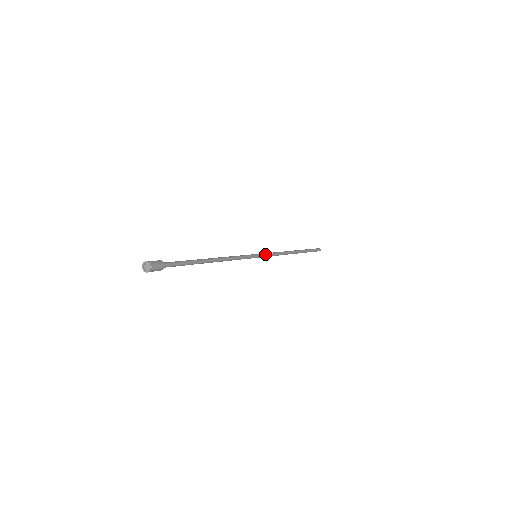
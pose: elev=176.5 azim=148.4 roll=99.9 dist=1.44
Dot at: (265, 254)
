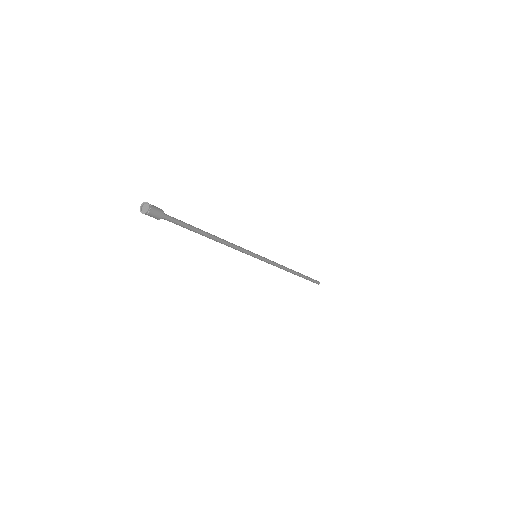
Dot at: (265, 258)
